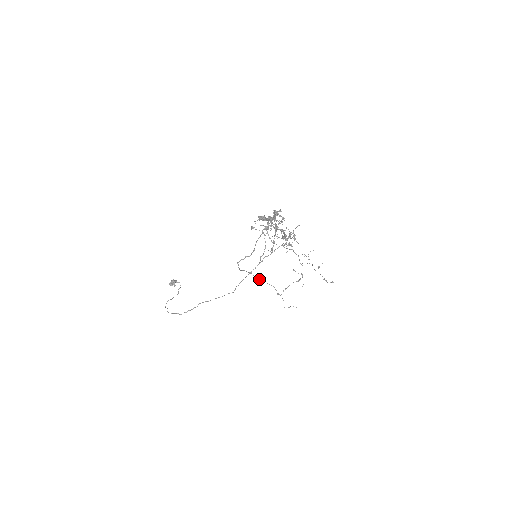
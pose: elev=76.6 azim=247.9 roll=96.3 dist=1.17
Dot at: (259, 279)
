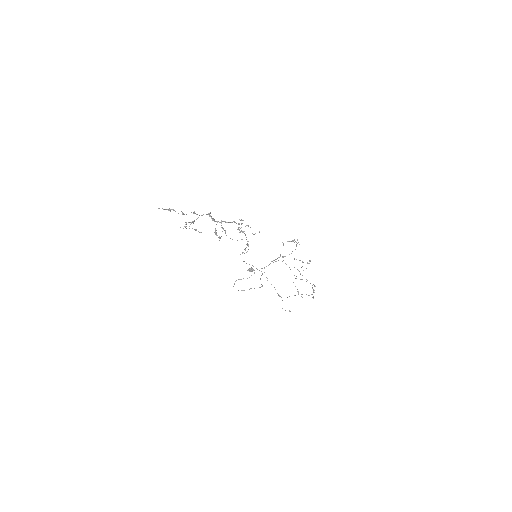
Dot at: occluded
